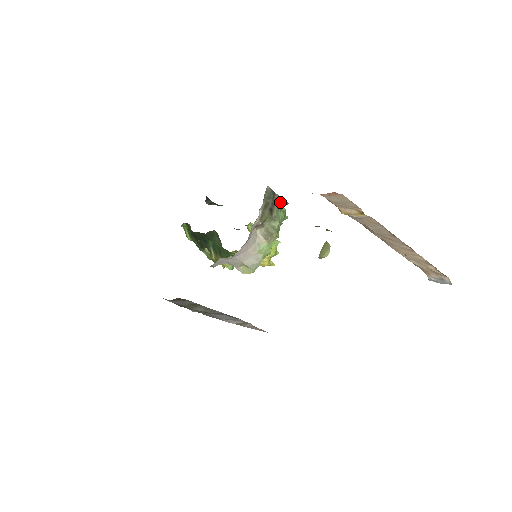
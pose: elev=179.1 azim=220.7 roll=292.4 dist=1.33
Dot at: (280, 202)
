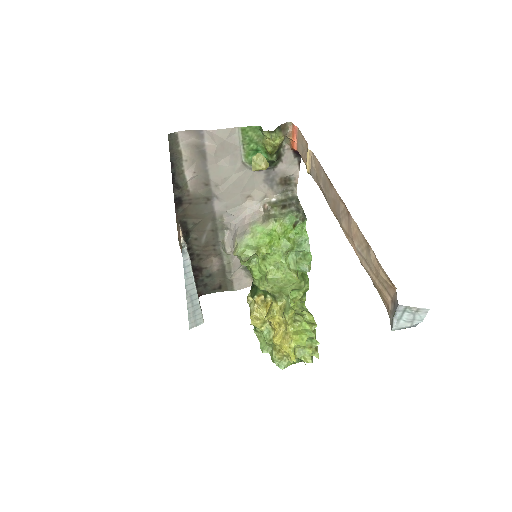
Dot at: (298, 210)
